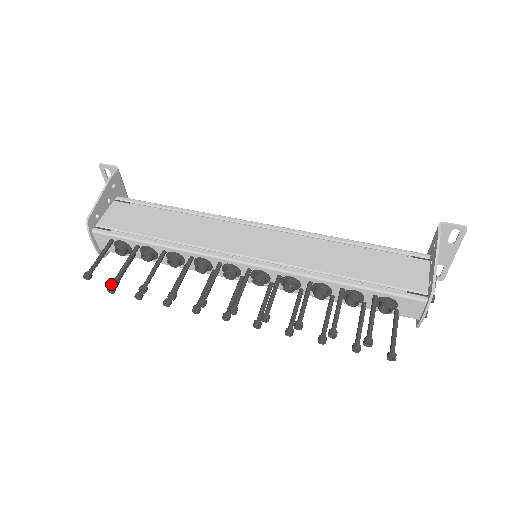
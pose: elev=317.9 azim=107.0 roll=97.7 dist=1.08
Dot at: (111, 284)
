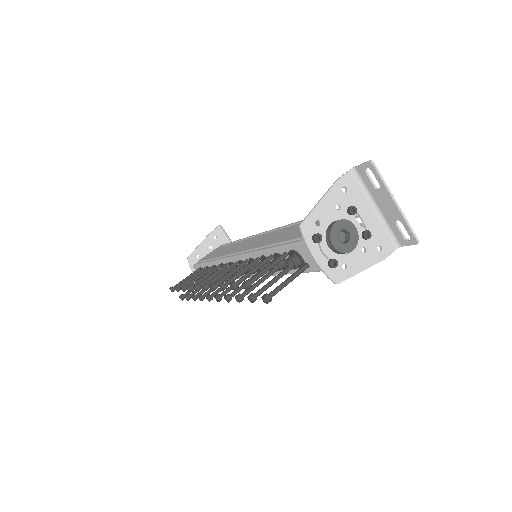
Dot at: (176, 290)
